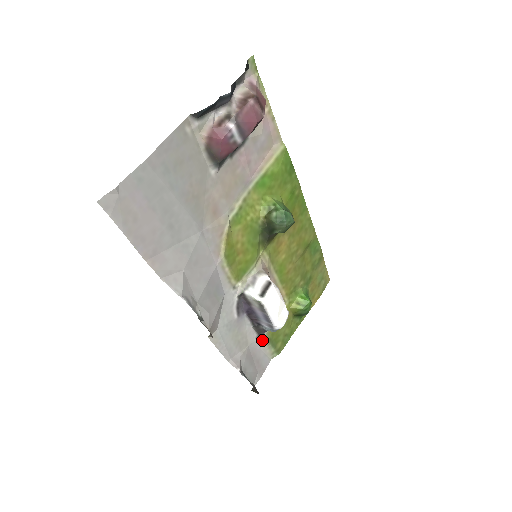
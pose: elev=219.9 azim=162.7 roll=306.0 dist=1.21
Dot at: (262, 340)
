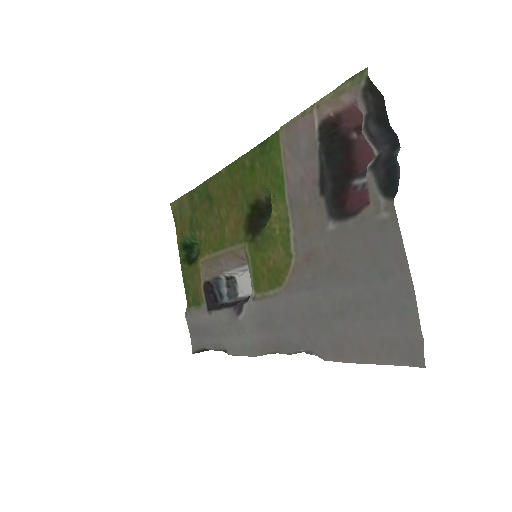
Dot at: (204, 310)
